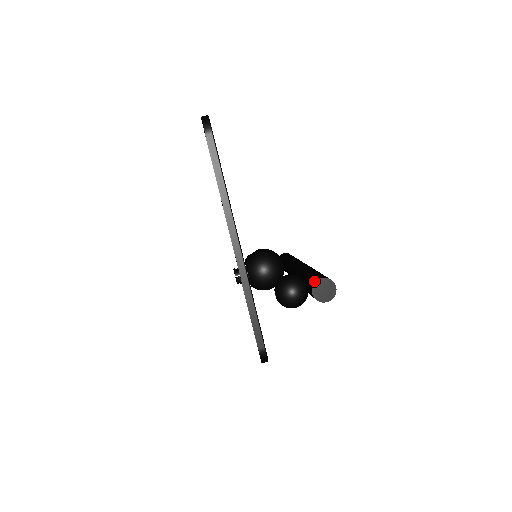
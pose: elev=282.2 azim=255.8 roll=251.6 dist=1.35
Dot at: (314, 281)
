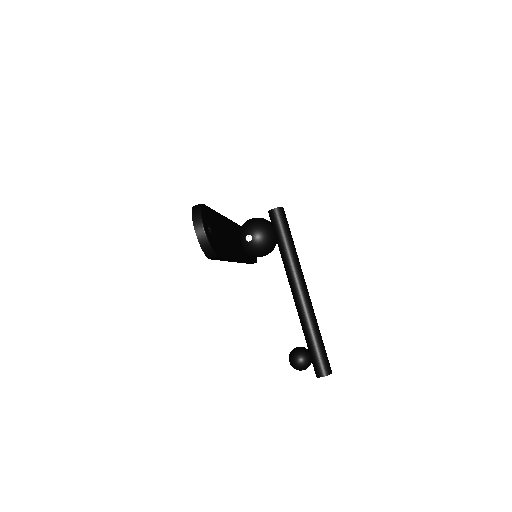
Dot at: (319, 376)
